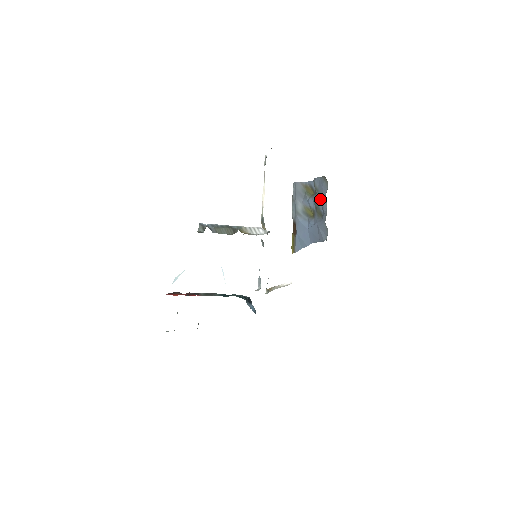
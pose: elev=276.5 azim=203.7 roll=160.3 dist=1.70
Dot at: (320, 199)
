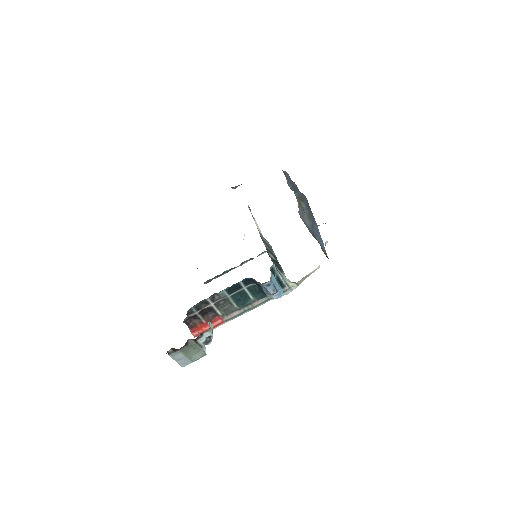
Dot at: (295, 189)
